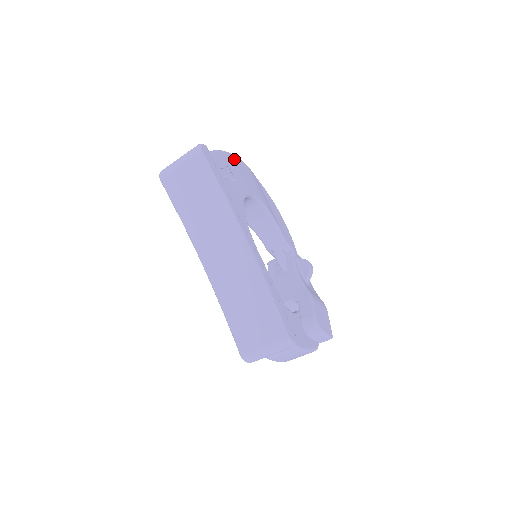
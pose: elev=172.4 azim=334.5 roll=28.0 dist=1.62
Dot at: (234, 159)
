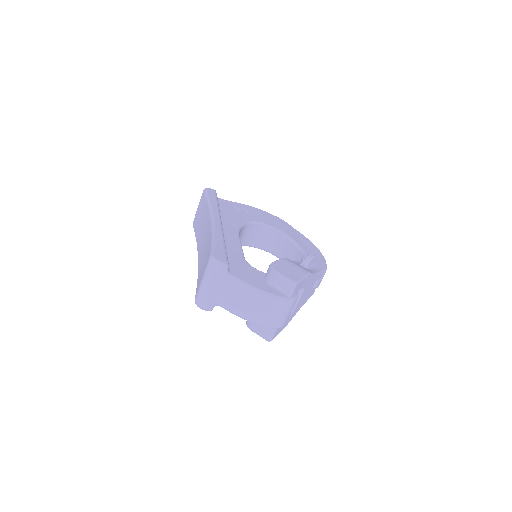
Dot at: (261, 211)
